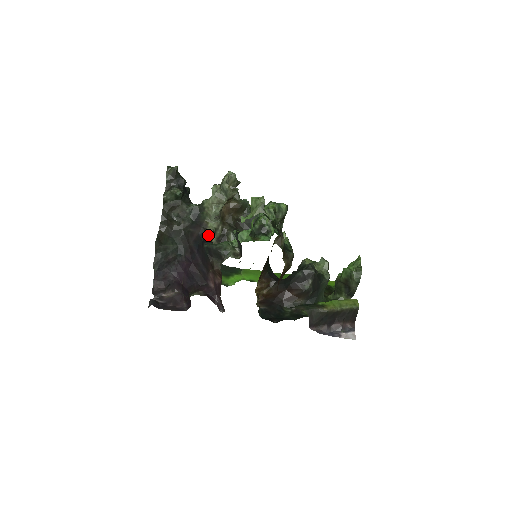
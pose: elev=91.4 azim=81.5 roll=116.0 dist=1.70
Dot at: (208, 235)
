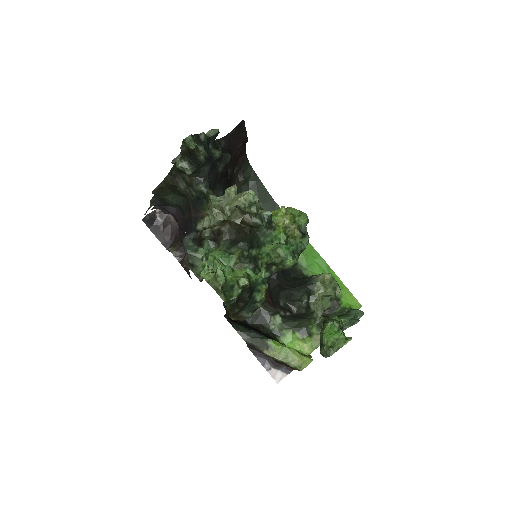
Dot at: (196, 229)
